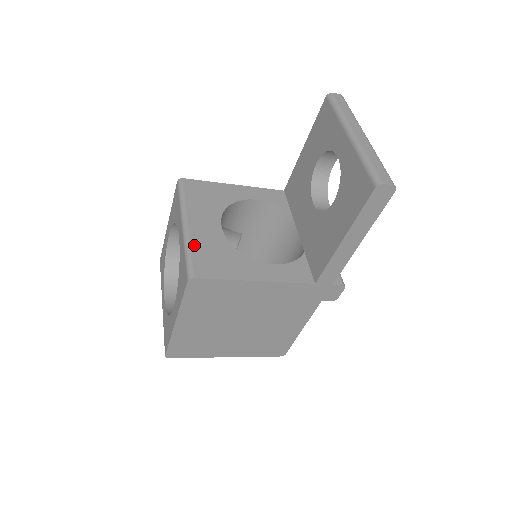
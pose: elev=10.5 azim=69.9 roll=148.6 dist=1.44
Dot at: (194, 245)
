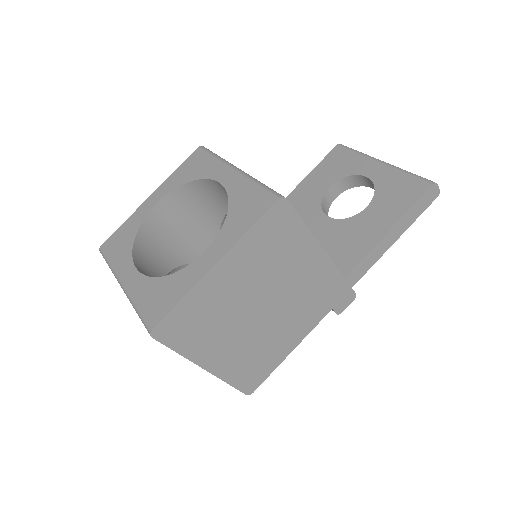
Dot at: occluded
